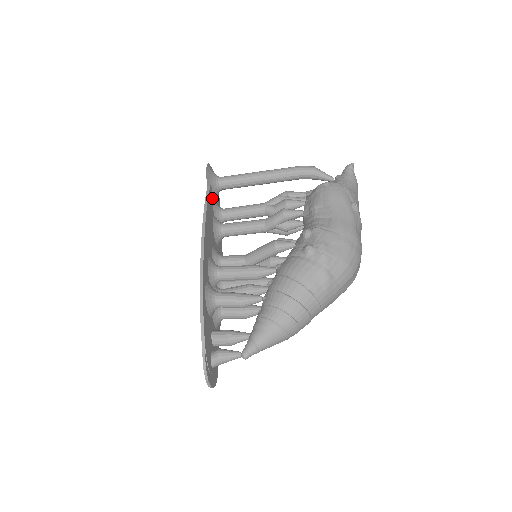
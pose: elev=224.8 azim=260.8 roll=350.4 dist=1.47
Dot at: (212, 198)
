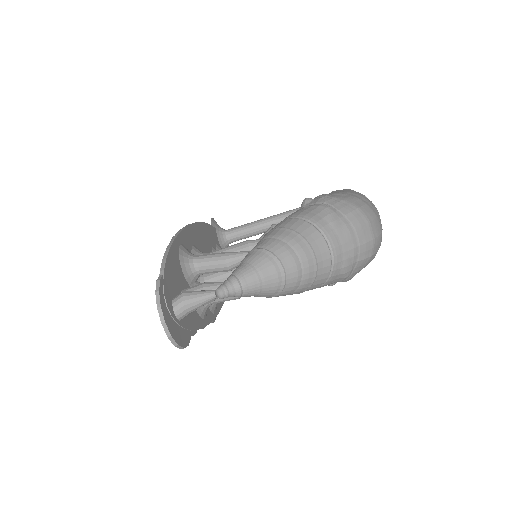
Dot at: (215, 238)
